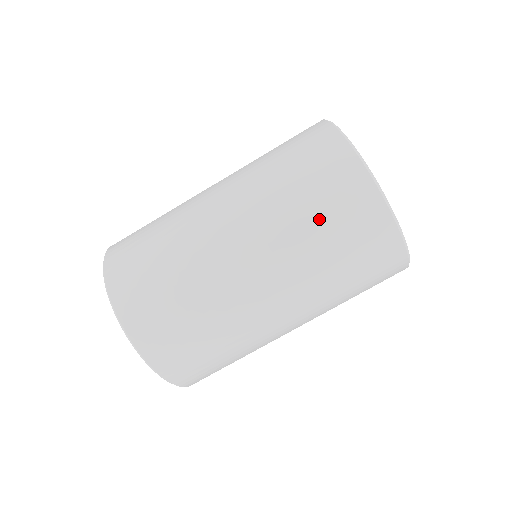
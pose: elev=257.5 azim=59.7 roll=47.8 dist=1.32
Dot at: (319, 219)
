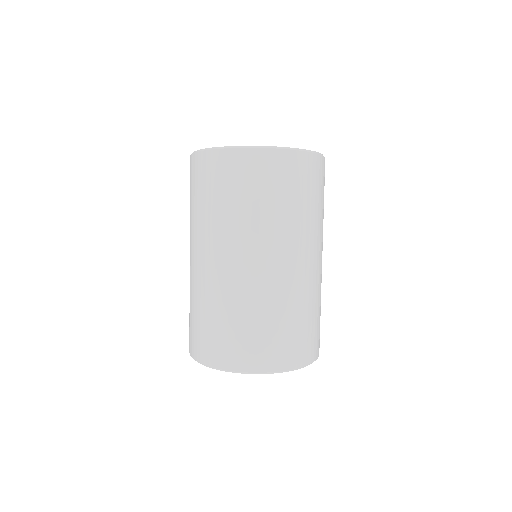
Dot at: (255, 198)
